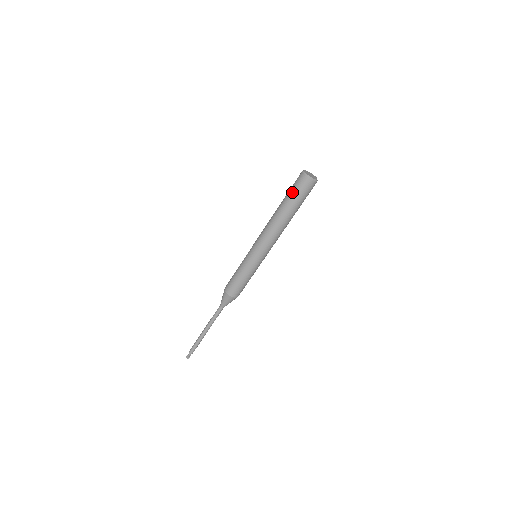
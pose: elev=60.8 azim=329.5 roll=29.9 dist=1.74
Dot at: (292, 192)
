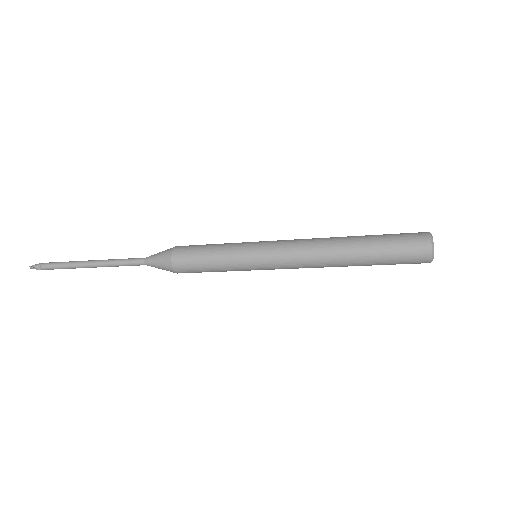
Dot at: (393, 259)
